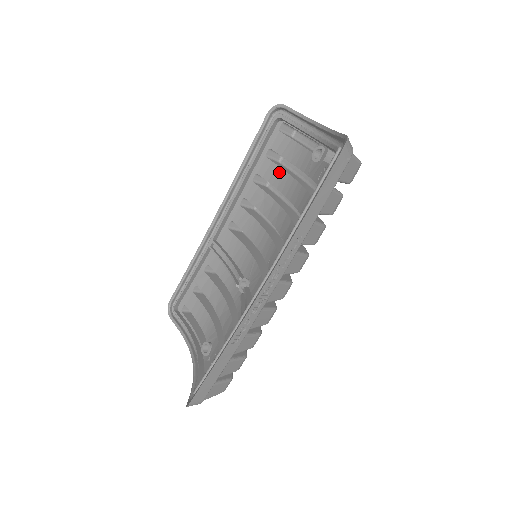
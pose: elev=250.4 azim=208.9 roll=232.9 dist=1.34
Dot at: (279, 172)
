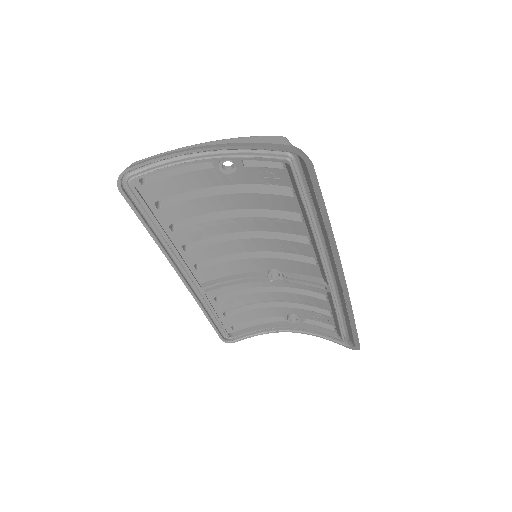
Dot at: (191, 205)
